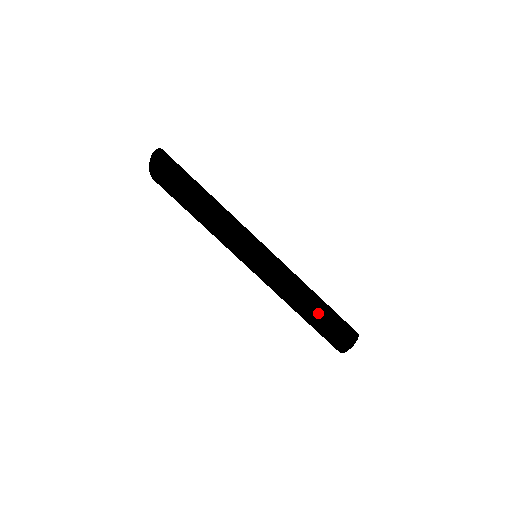
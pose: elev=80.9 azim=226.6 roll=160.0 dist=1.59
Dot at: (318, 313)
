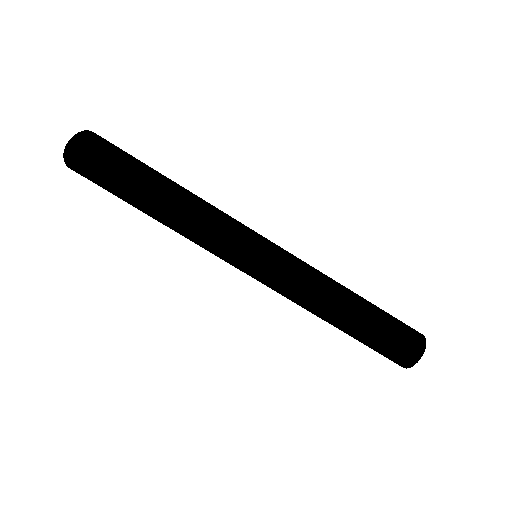
Dot at: (367, 311)
